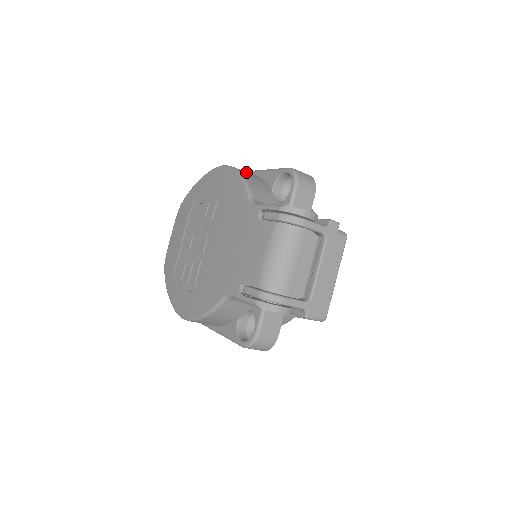
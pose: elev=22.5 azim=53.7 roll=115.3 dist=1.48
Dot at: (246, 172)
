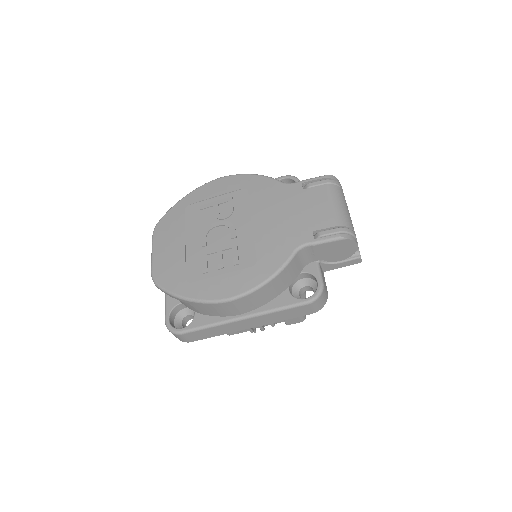
Dot at: occluded
